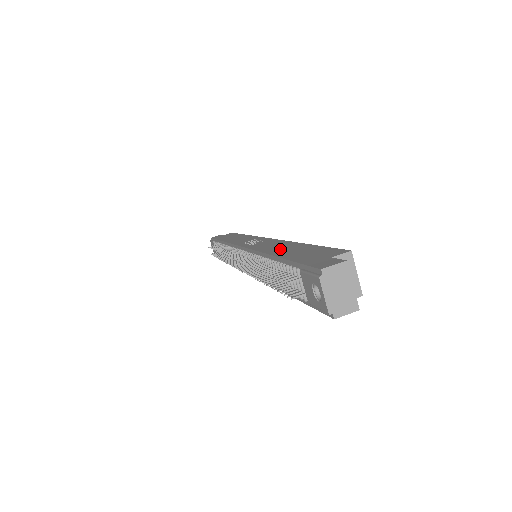
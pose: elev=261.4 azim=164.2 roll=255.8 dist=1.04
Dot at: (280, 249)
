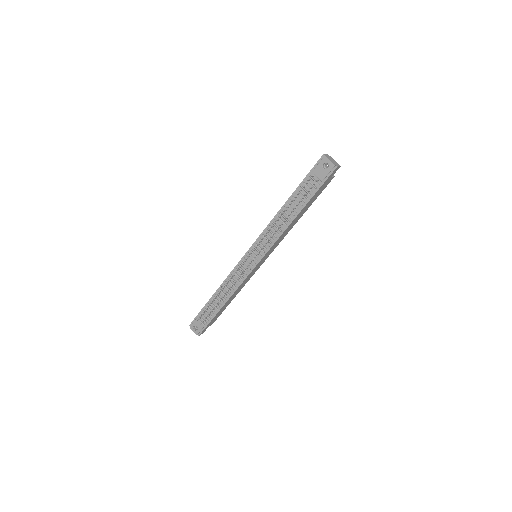
Dot at: occluded
